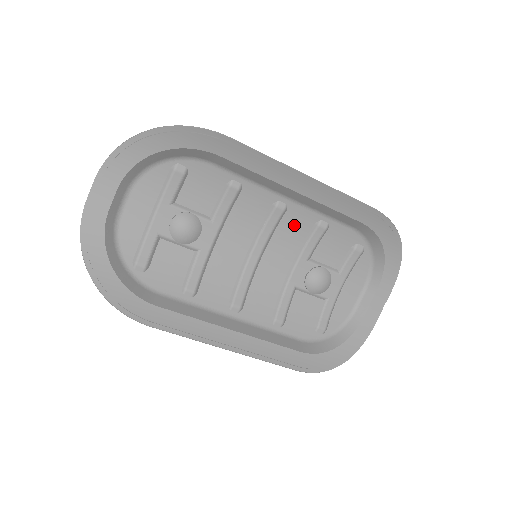
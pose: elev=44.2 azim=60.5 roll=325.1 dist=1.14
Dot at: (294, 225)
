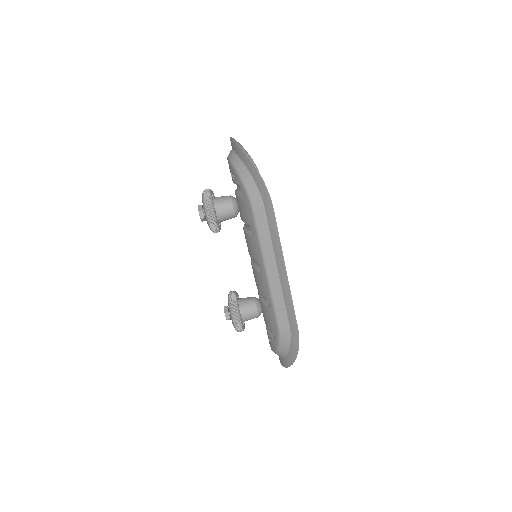
Dot at: occluded
